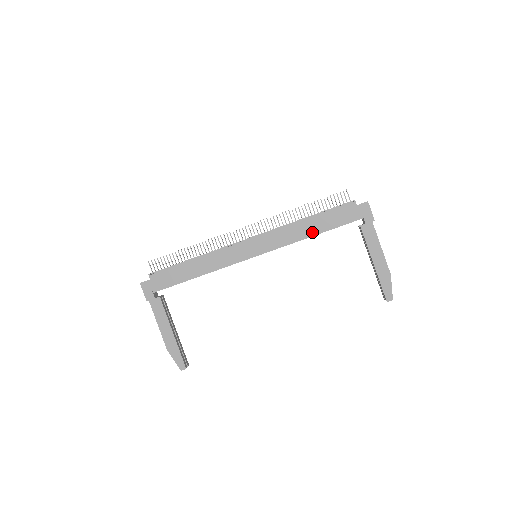
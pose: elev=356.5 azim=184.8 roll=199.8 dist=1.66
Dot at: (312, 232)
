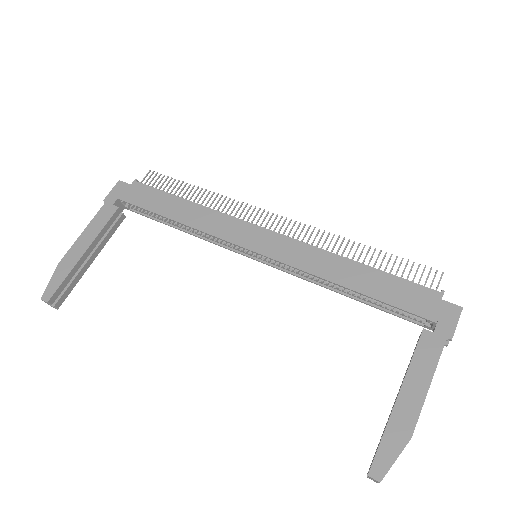
Dot at: (349, 282)
